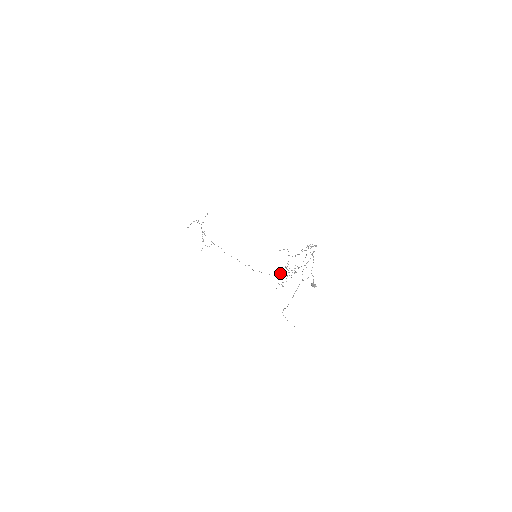
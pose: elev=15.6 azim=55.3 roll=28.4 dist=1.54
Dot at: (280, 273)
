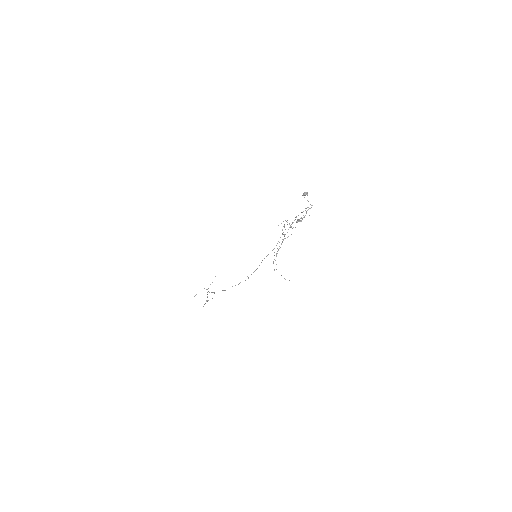
Dot at: (277, 243)
